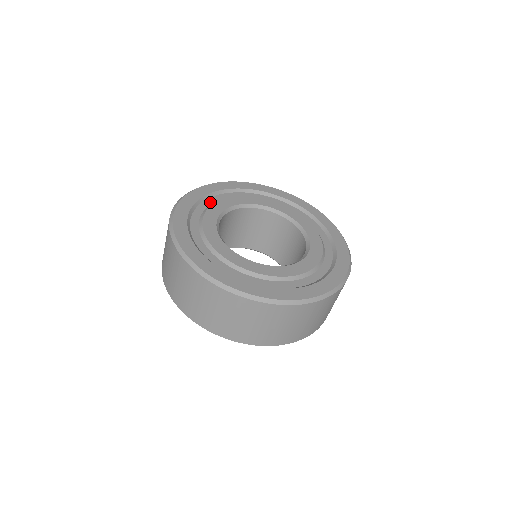
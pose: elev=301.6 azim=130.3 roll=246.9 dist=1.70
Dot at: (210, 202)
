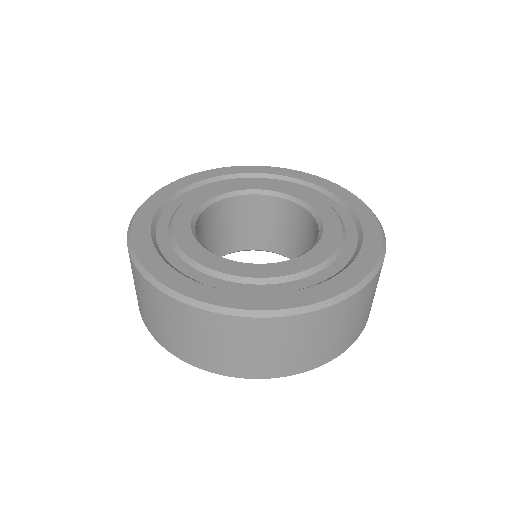
Dot at: (164, 239)
